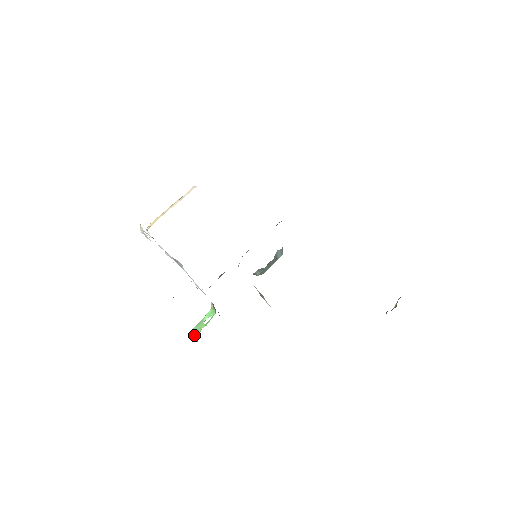
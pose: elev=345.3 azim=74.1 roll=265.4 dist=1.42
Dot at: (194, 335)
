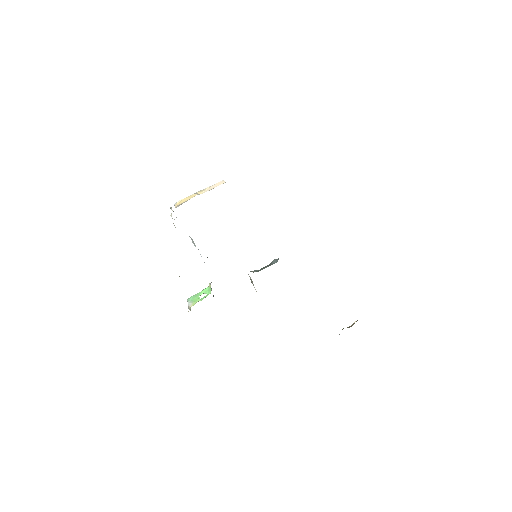
Dot at: (190, 304)
